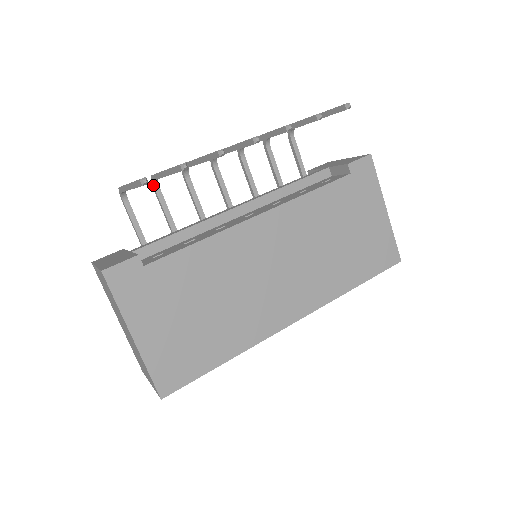
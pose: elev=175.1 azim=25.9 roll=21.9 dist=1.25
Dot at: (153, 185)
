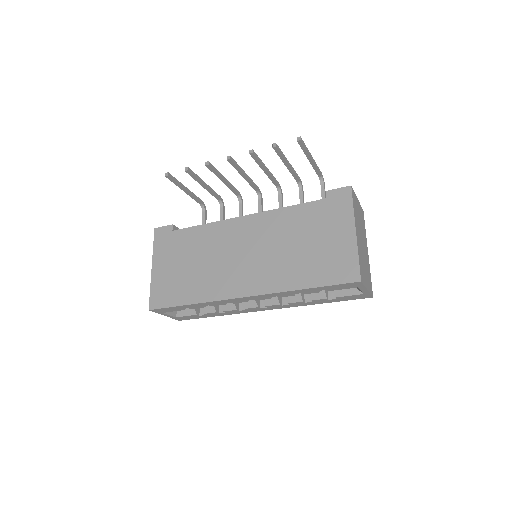
Dot at: (220, 205)
